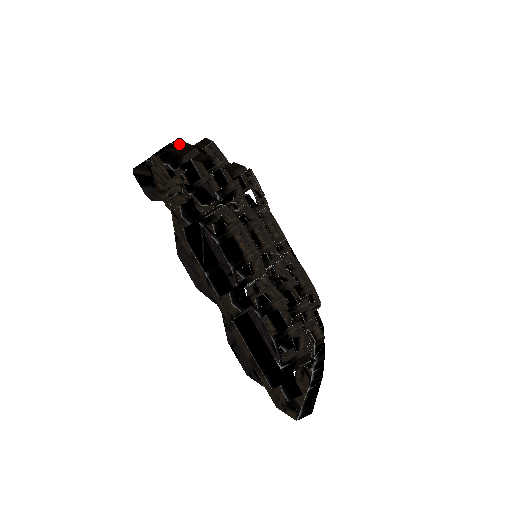
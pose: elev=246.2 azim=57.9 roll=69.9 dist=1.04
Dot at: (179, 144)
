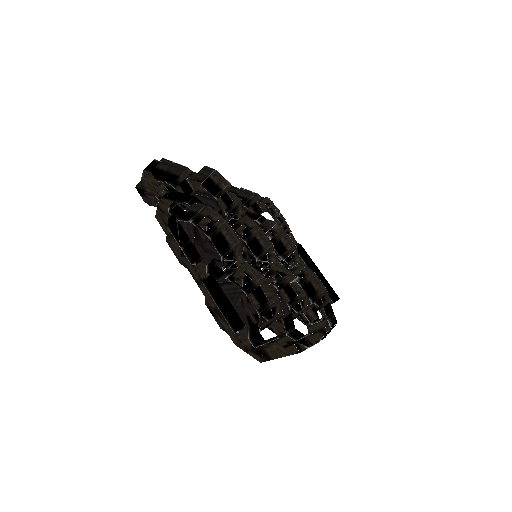
Dot at: (168, 163)
